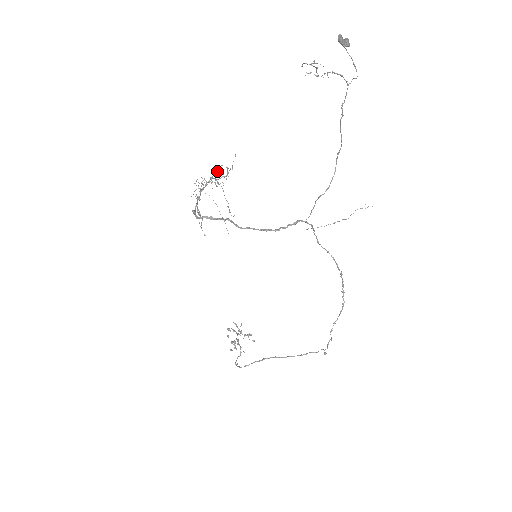
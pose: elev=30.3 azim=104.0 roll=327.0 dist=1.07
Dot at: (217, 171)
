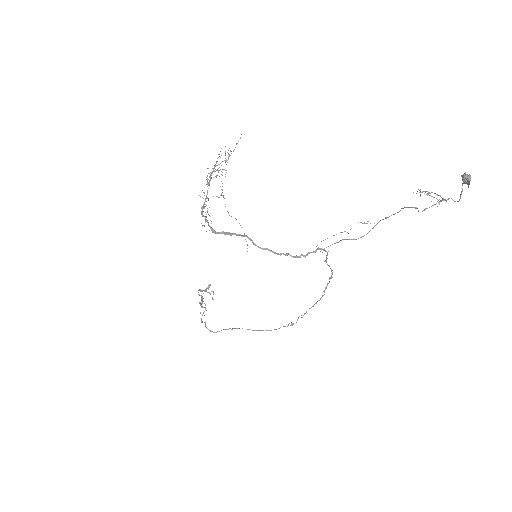
Dot at: (219, 154)
